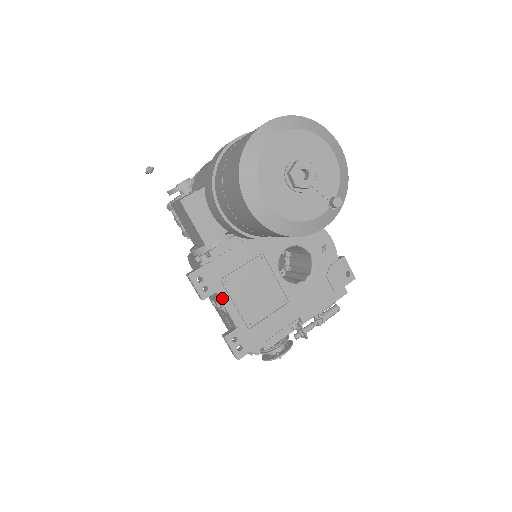
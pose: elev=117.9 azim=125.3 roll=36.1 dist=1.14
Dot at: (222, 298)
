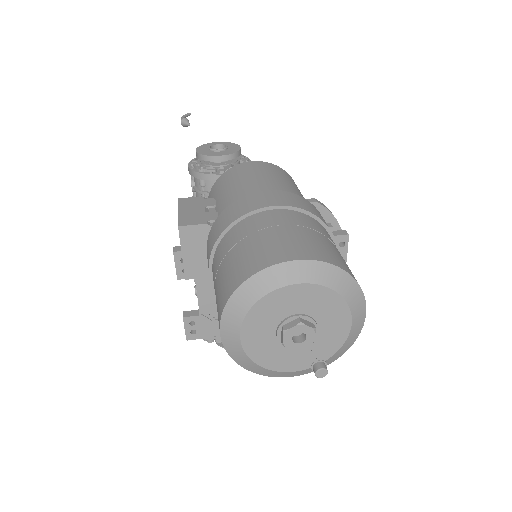
Dot at: (198, 285)
